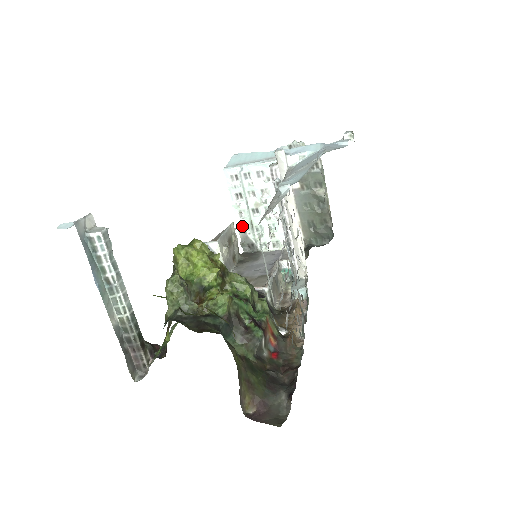
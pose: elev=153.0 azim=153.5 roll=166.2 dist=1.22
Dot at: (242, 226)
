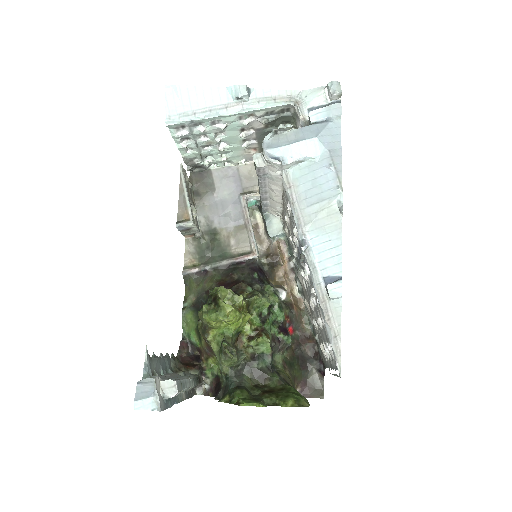
Dot at: (189, 158)
